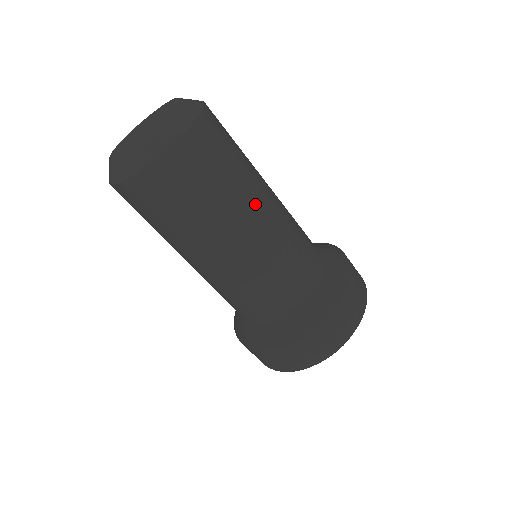
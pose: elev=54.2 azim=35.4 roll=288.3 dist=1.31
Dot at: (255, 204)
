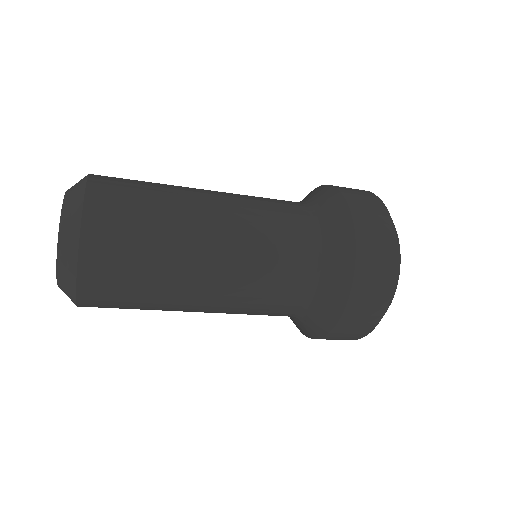
Dot at: (195, 280)
